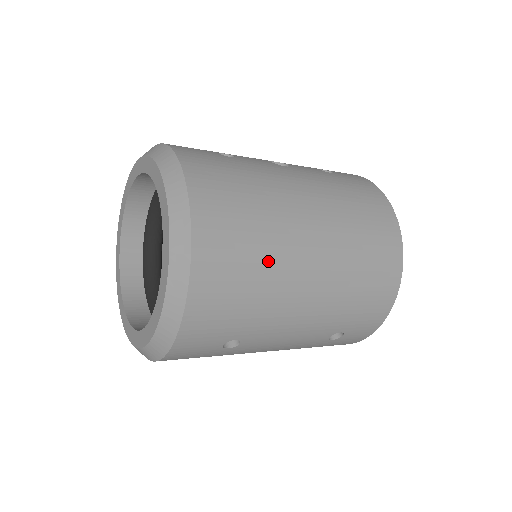
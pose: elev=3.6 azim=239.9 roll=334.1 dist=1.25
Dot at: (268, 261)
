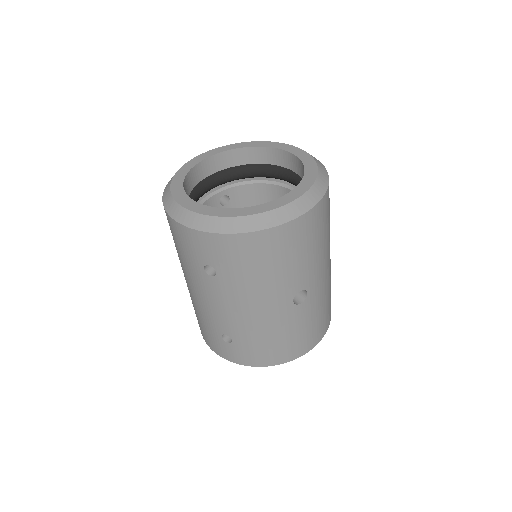
Dot at: occluded
